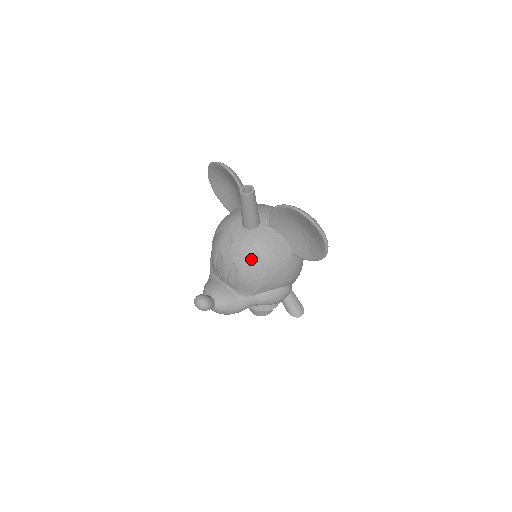
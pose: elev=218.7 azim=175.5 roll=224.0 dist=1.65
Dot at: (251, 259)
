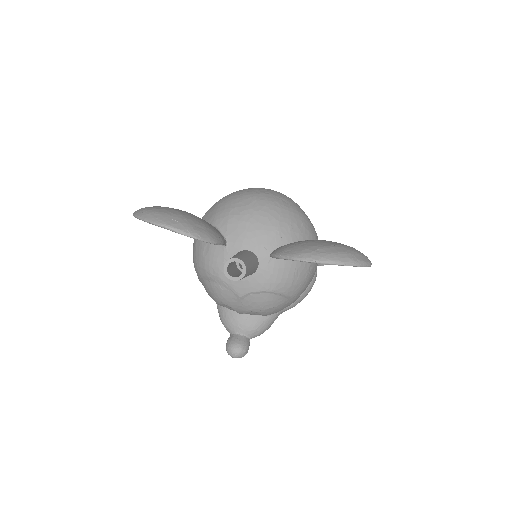
Dot at: (272, 302)
